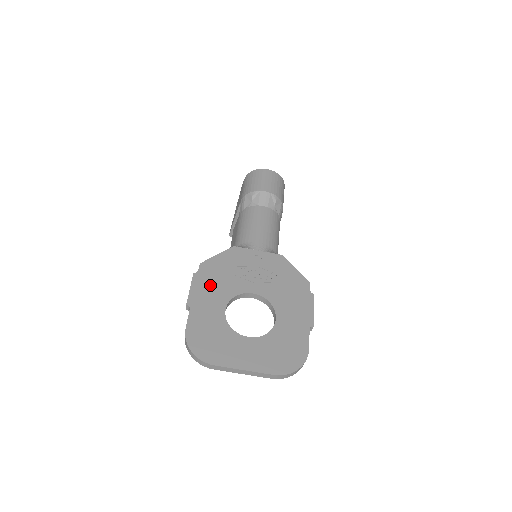
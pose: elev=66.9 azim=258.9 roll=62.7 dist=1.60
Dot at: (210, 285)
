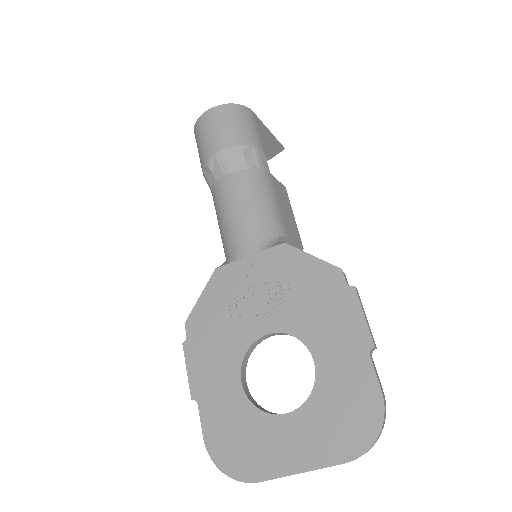
Dot at: (208, 352)
